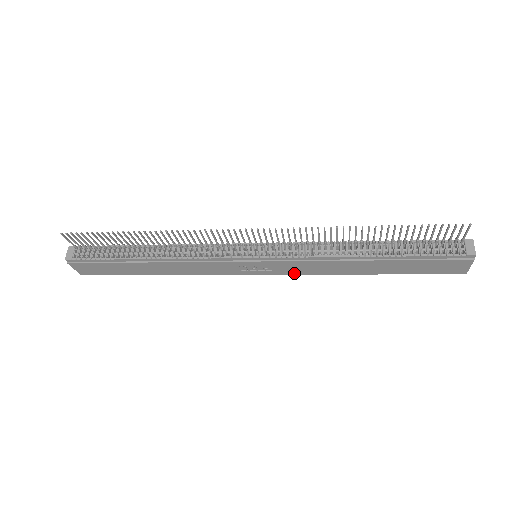
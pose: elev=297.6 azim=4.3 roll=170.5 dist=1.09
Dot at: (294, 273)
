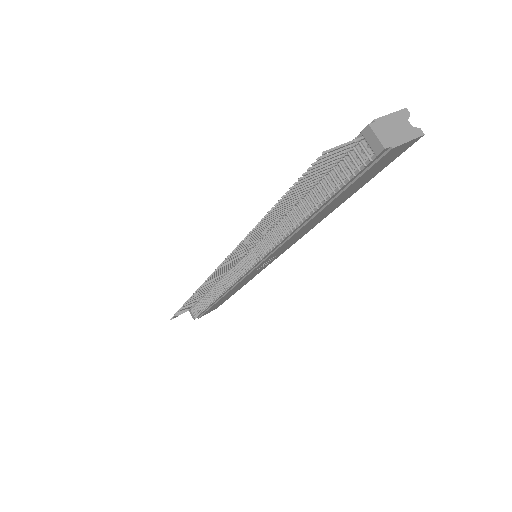
Dot at: (293, 243)
